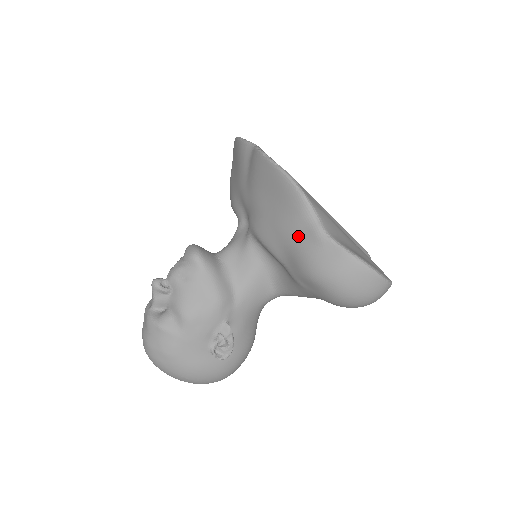
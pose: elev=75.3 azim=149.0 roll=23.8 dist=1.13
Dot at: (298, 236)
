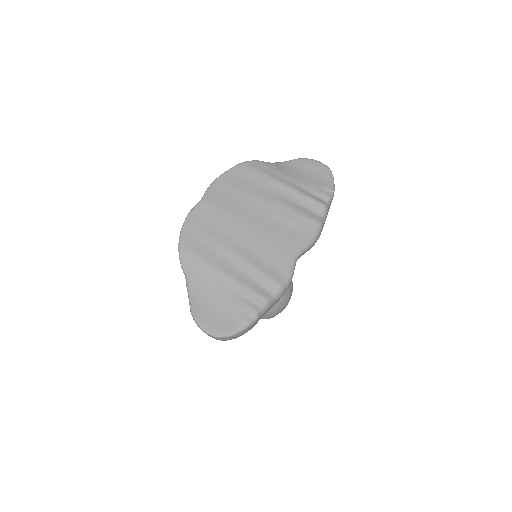
Dot at: occluded
